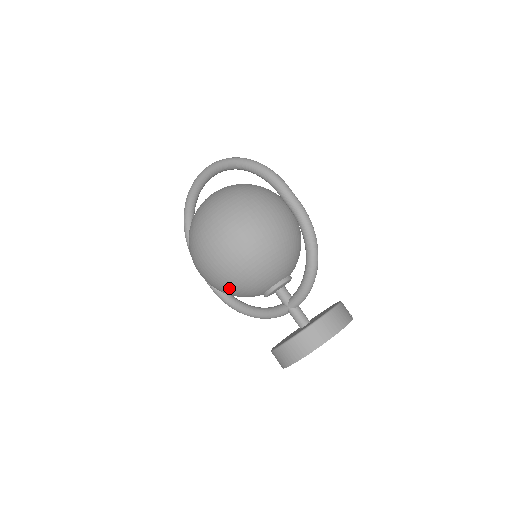
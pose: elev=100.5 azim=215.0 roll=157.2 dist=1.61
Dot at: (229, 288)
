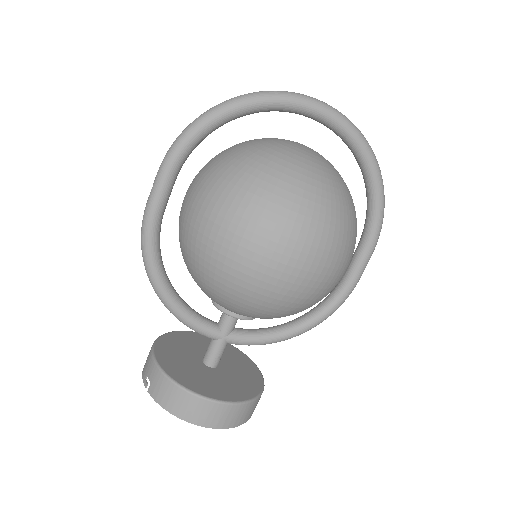
Dot at: (238, 296)
